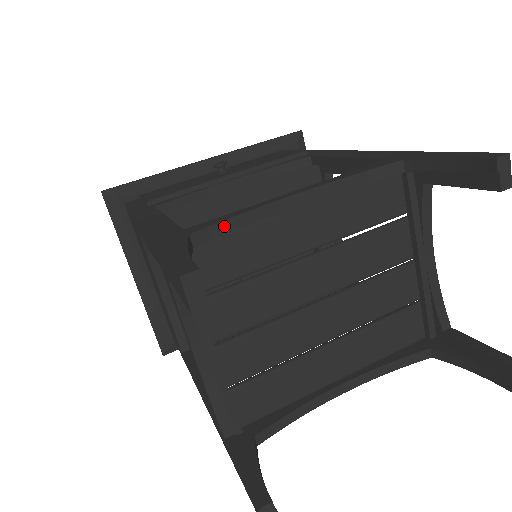
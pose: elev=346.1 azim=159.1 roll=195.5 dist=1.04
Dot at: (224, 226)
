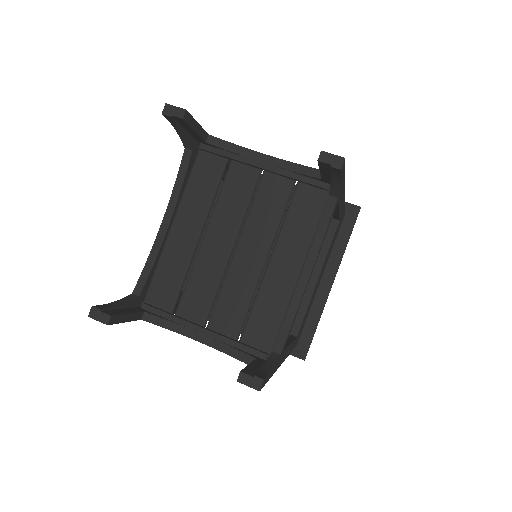
Dot at: (144, 274)
